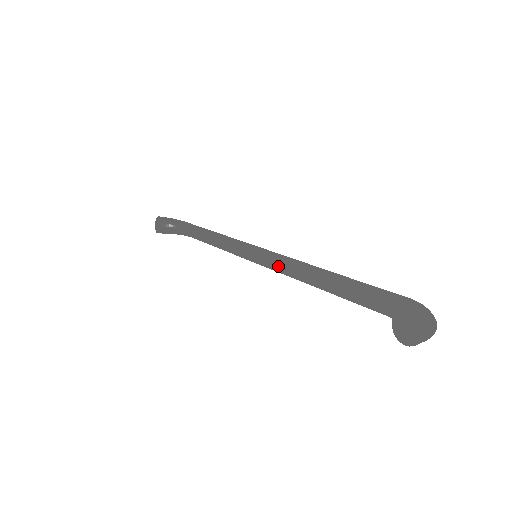
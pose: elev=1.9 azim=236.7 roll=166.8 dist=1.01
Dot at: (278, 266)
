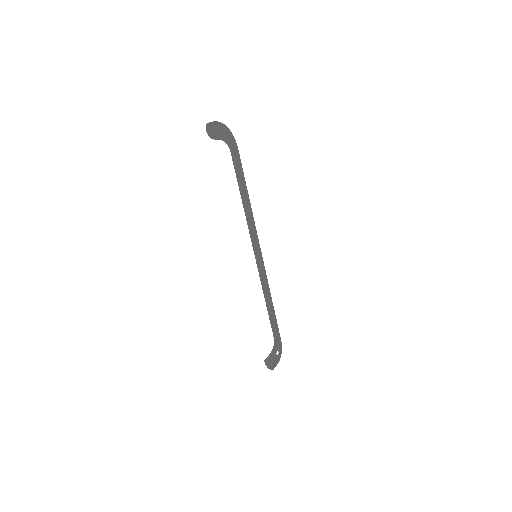
Dot at: (260, 276)
